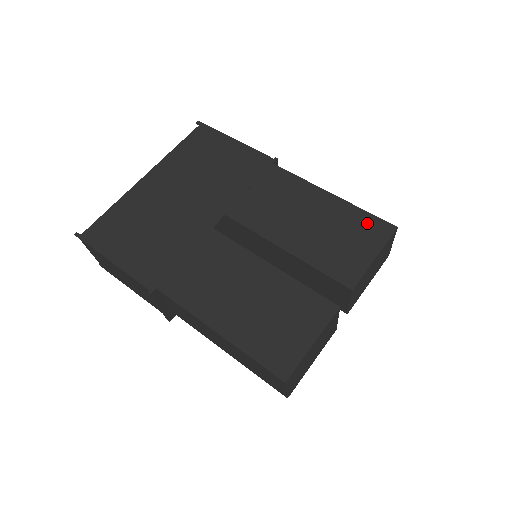
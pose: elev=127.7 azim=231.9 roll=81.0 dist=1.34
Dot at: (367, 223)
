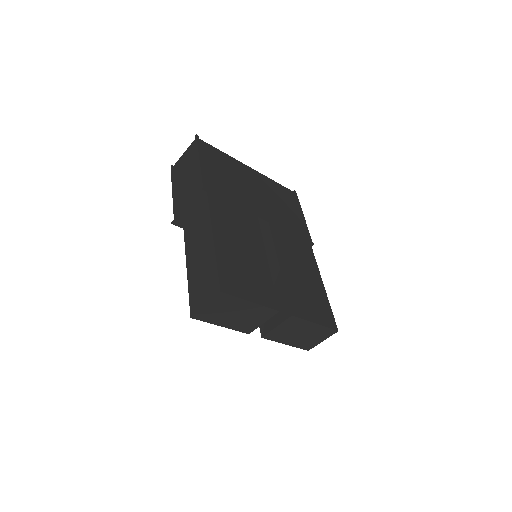
Dot at: (327, 311)
